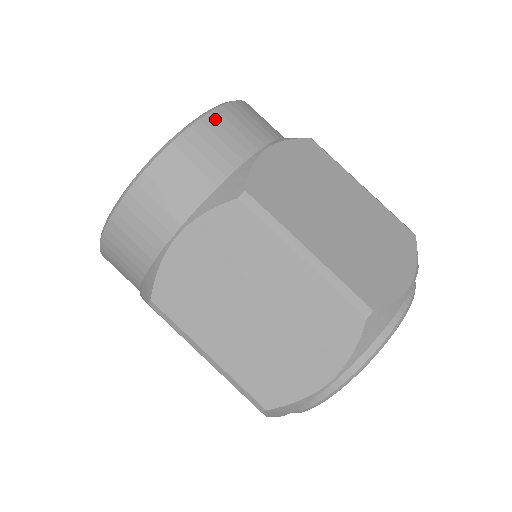
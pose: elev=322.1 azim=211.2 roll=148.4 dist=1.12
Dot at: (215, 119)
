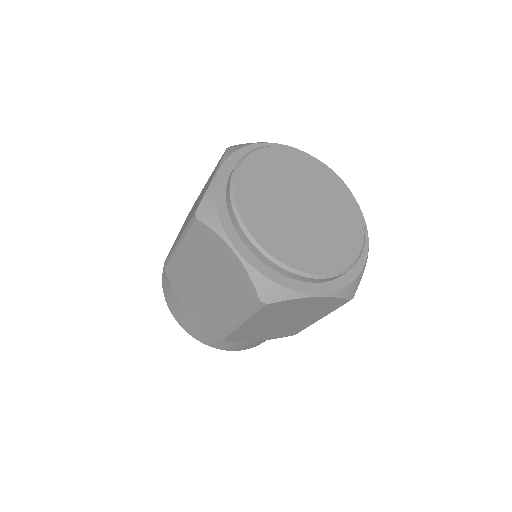
Dot at: occluded
